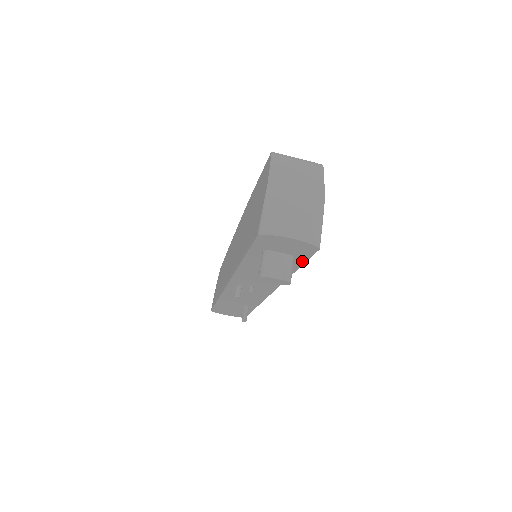
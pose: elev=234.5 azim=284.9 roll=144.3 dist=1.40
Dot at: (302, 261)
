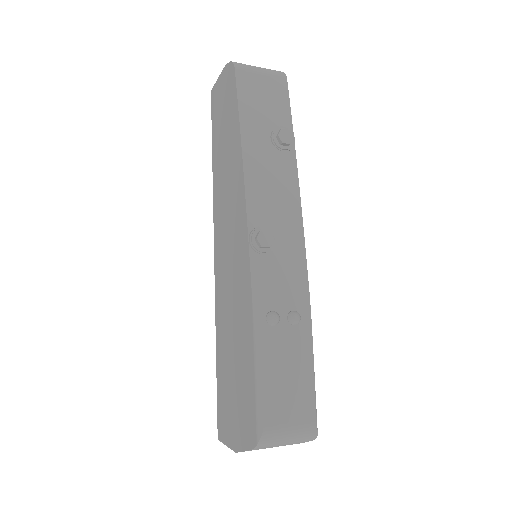
Dot at: occluded
